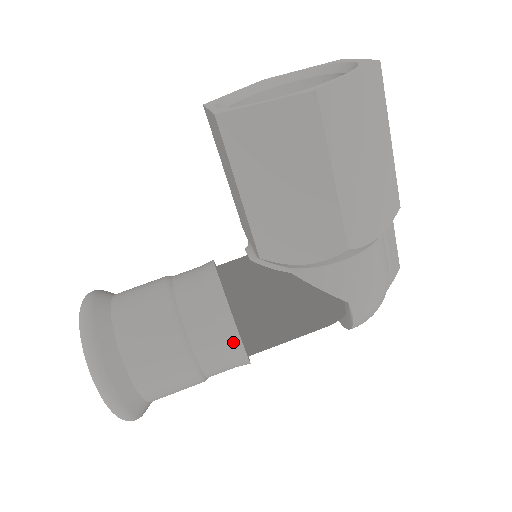
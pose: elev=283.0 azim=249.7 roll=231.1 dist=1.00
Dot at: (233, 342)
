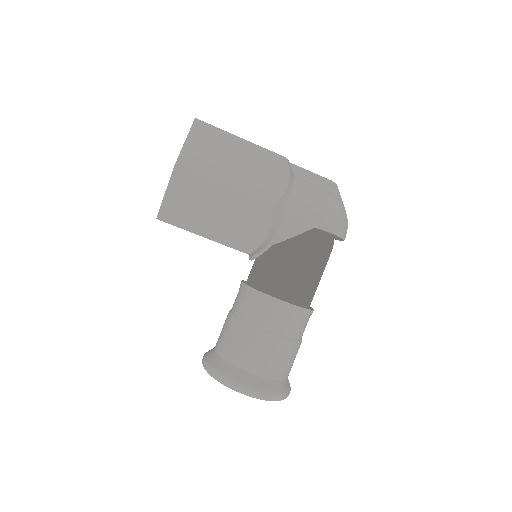
Dot at: (282, 307)
